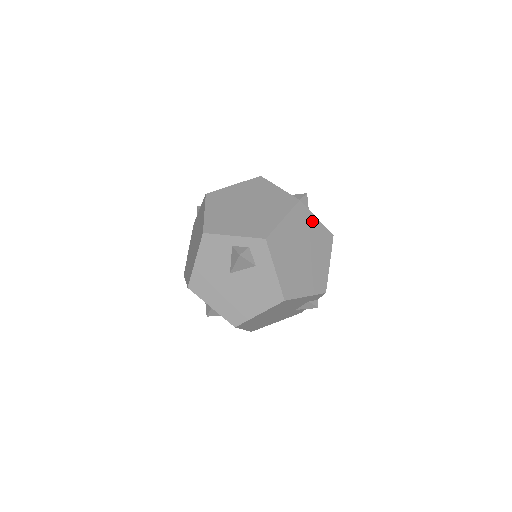
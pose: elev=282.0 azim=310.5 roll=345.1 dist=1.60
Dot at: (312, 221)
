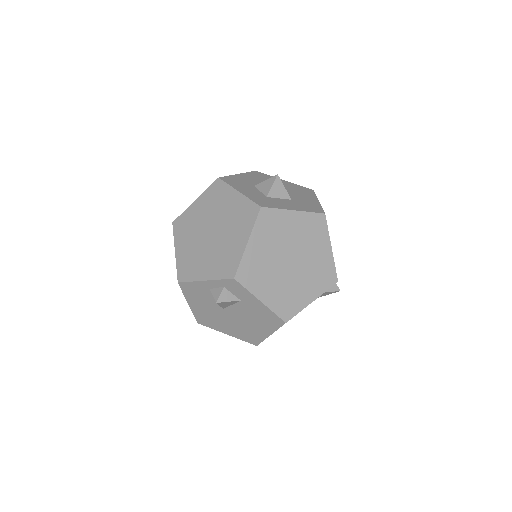
Dot at: (288, 218)
